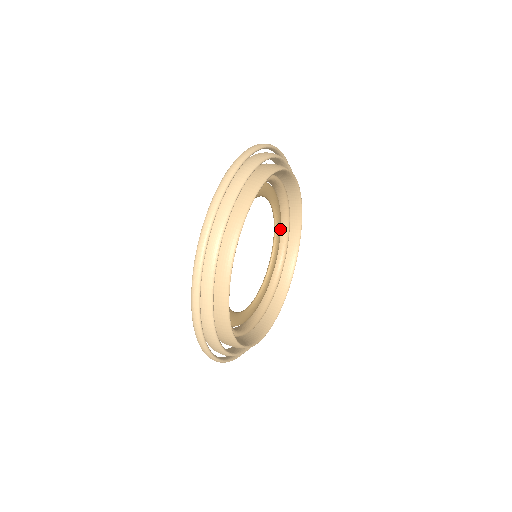
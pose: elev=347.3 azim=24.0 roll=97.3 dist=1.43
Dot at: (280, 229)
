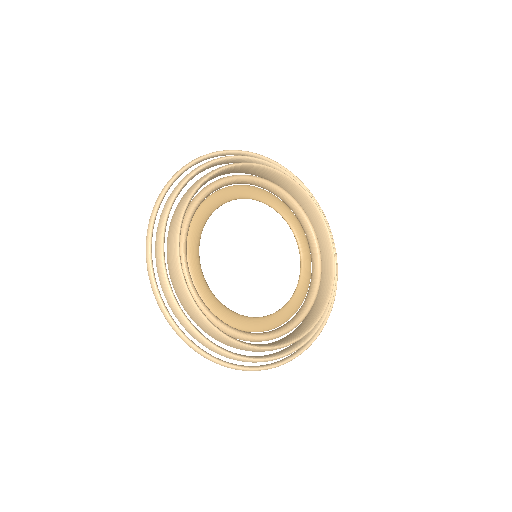
Dot at: (292, 215)
